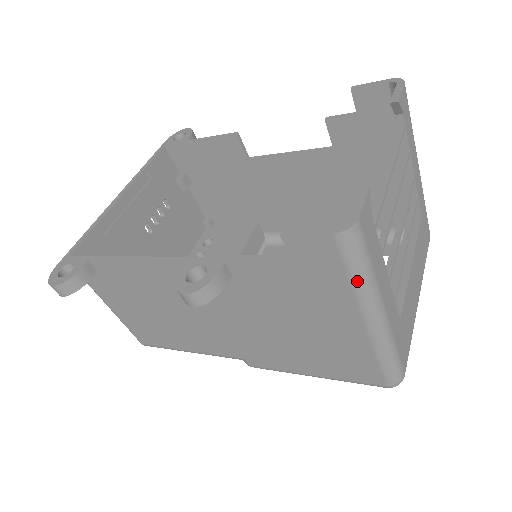
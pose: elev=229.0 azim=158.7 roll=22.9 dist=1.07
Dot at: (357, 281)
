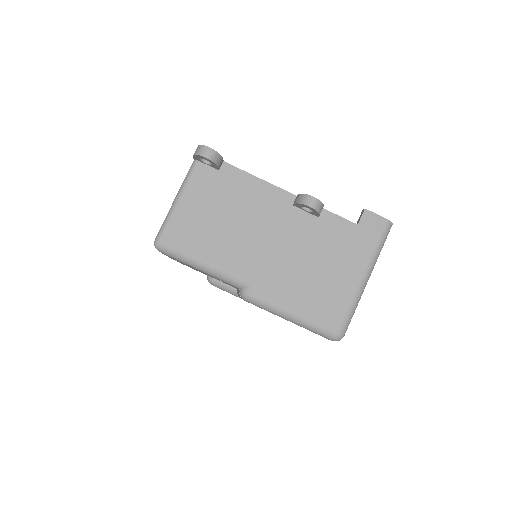
Dot at: (378, 249)
